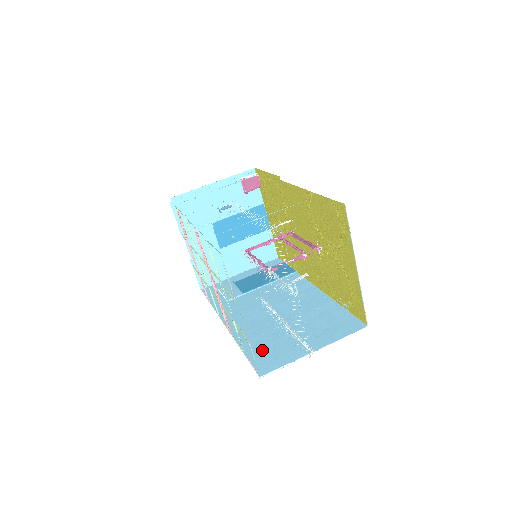
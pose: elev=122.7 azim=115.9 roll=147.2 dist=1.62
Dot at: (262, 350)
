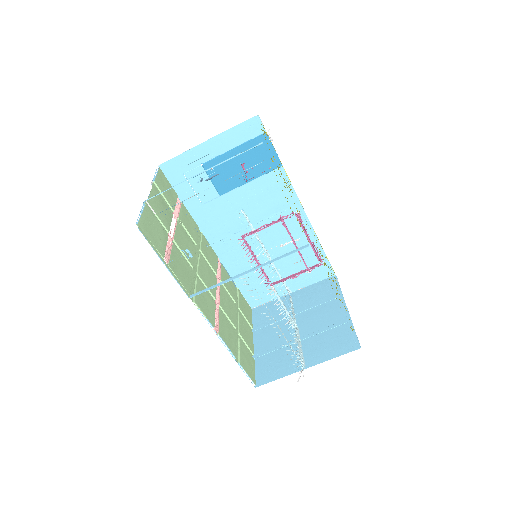
Dot at: (250, 285)
